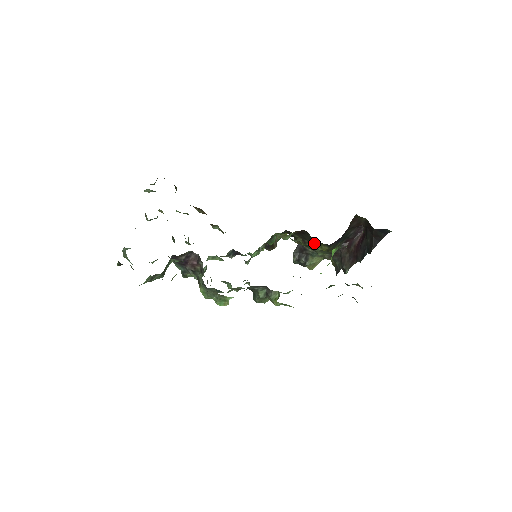
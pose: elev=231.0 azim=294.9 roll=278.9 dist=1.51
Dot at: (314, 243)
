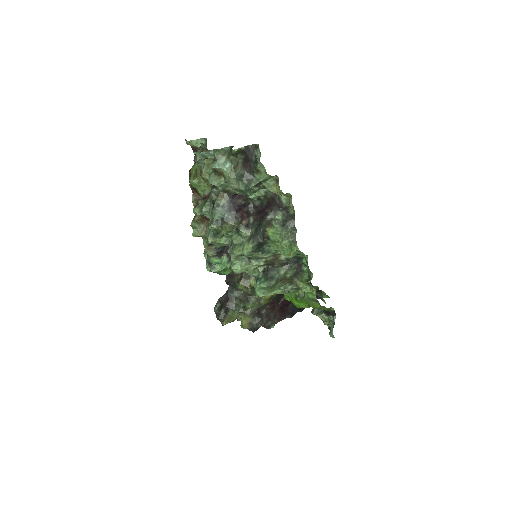
Dot at: occluded
